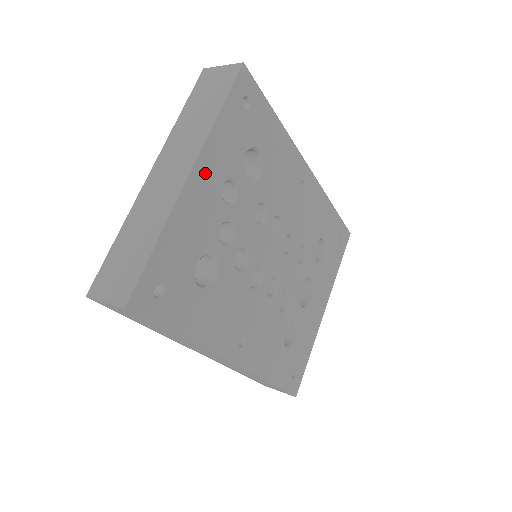
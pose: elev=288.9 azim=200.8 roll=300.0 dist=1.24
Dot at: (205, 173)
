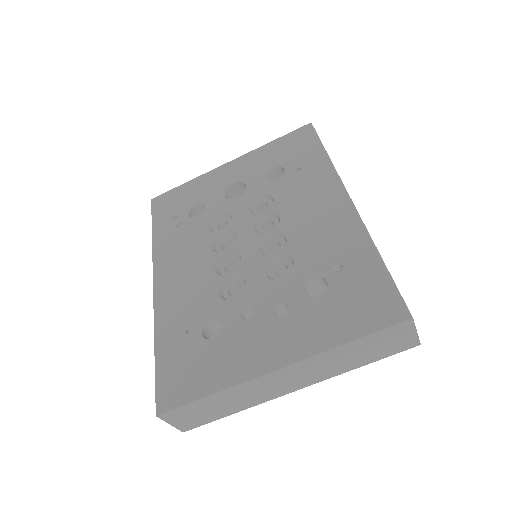
Dot at: occluded
